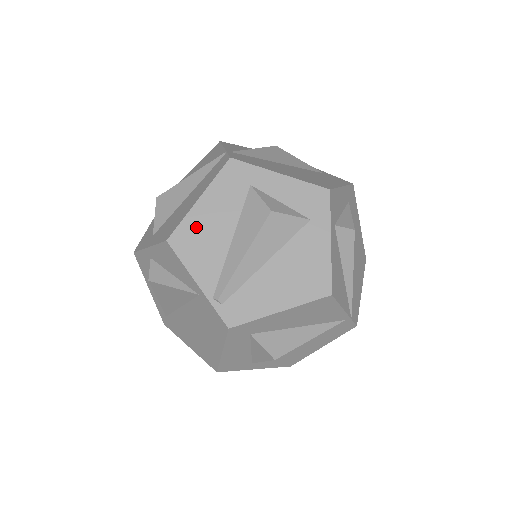
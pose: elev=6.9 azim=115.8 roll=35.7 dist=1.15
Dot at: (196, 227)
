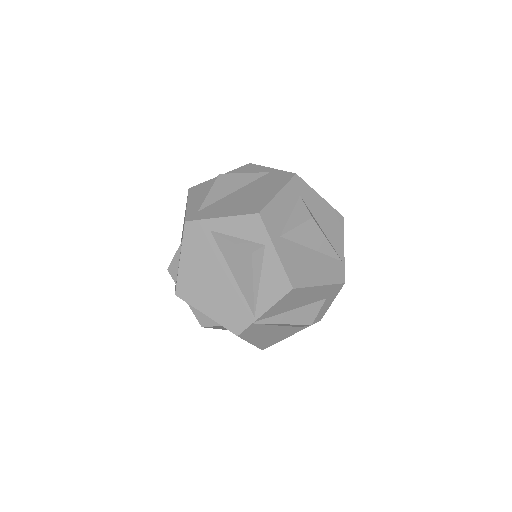
Dot at: occluded
